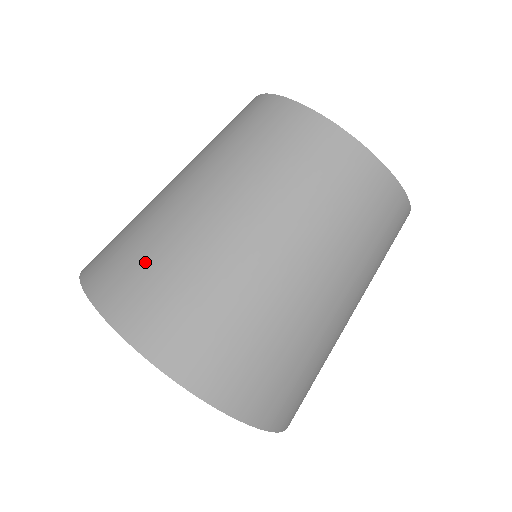
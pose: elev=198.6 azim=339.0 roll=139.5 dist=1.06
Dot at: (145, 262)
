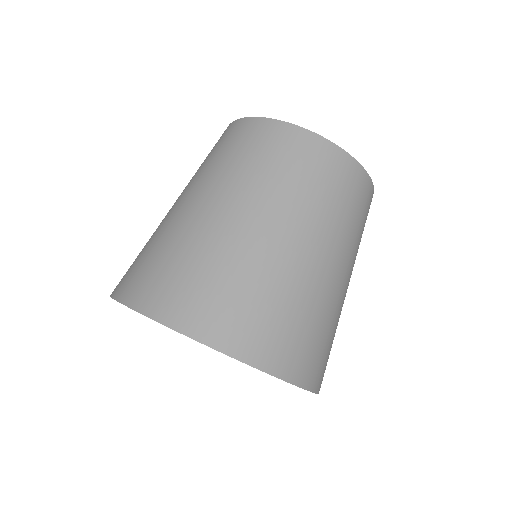
Dot at: (139, 254)
